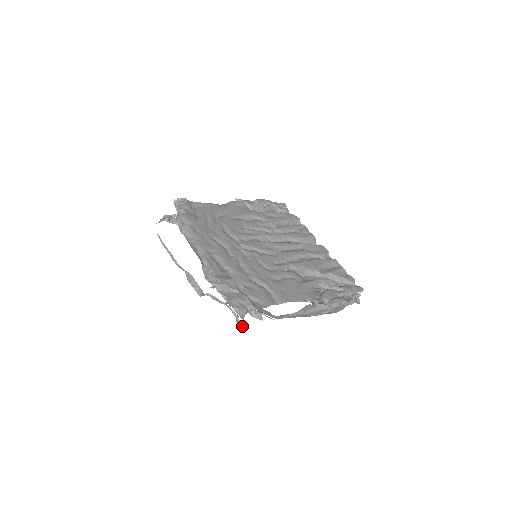
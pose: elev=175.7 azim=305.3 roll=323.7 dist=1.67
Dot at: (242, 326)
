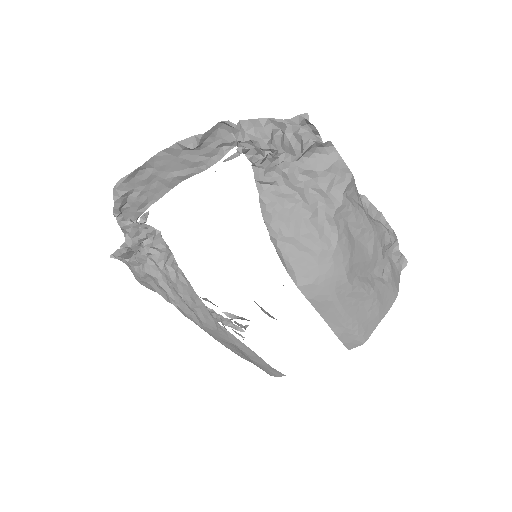
Dot at: (312, 135)
